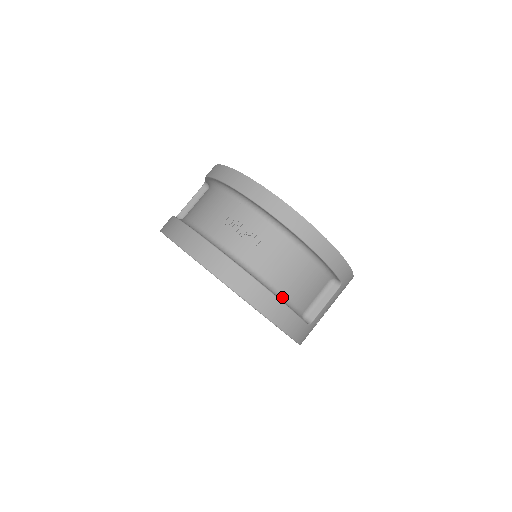
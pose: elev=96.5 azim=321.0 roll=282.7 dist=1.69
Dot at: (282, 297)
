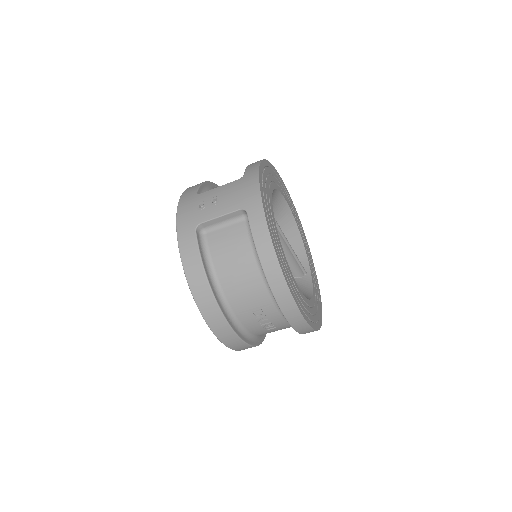
Dot at: occluded
